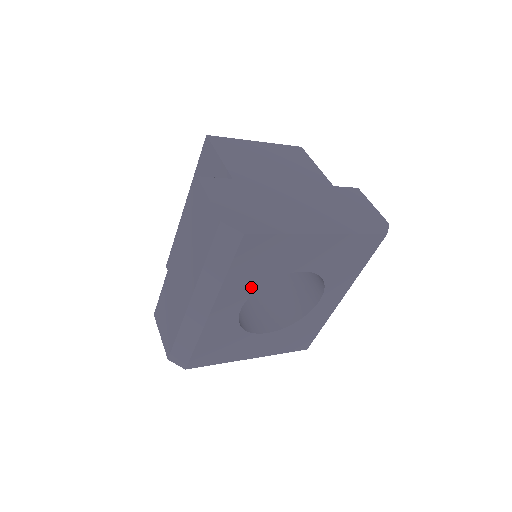
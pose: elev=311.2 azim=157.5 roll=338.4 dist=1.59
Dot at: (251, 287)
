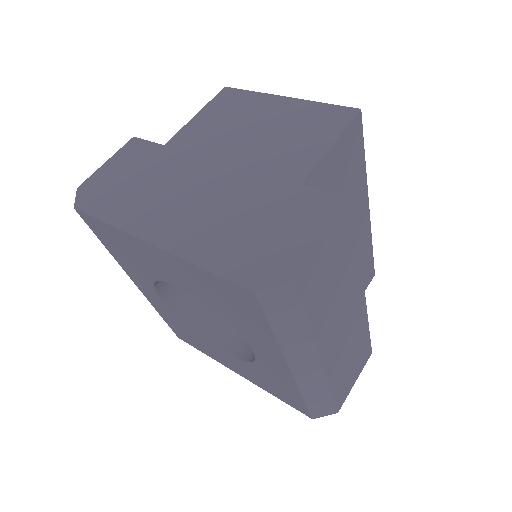
Dot at: (145, 278)
